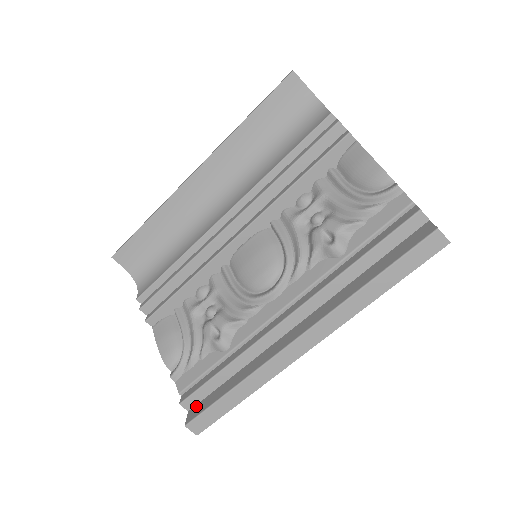
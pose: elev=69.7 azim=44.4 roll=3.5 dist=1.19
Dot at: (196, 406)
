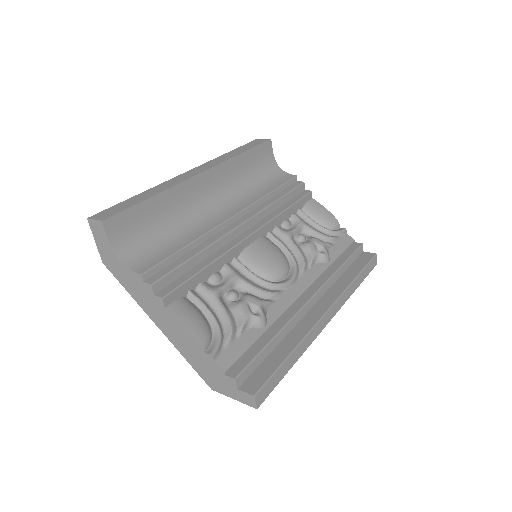
Dot at: (248, 381)
